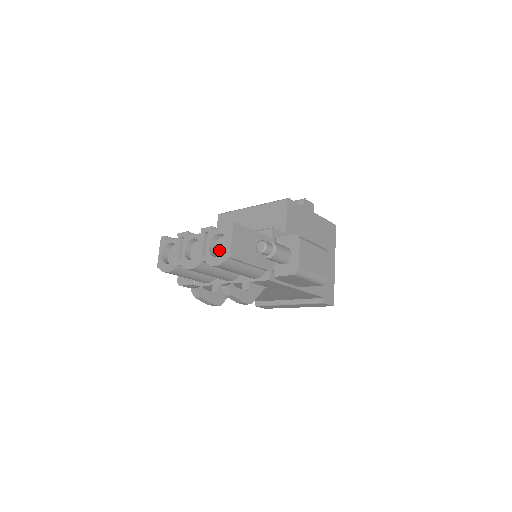
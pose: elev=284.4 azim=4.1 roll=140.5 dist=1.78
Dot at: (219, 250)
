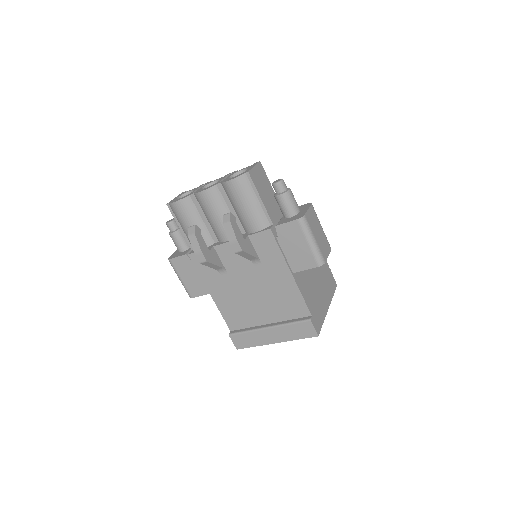
Dot at: occluded
